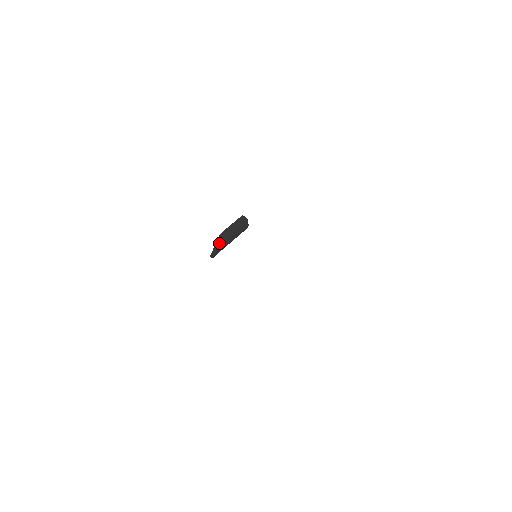
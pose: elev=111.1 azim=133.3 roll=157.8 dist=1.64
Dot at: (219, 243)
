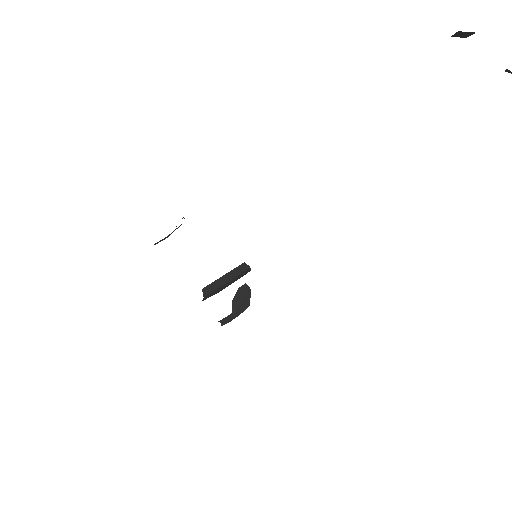
Dot at: (215, 293)
